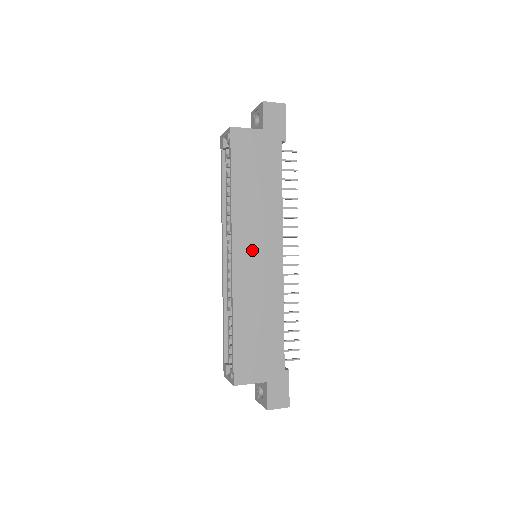
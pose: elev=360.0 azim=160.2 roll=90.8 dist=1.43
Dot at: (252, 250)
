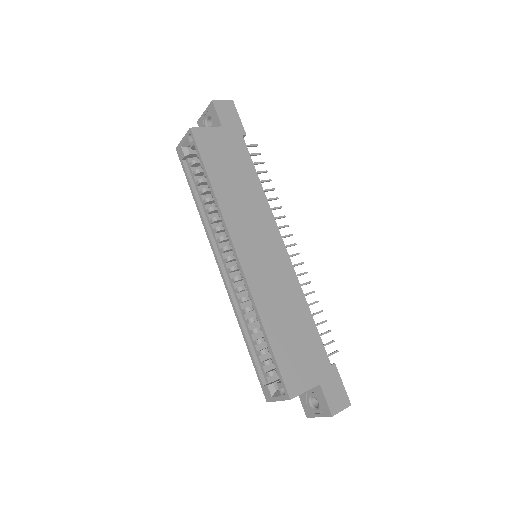
Dot at: (254, 246)
